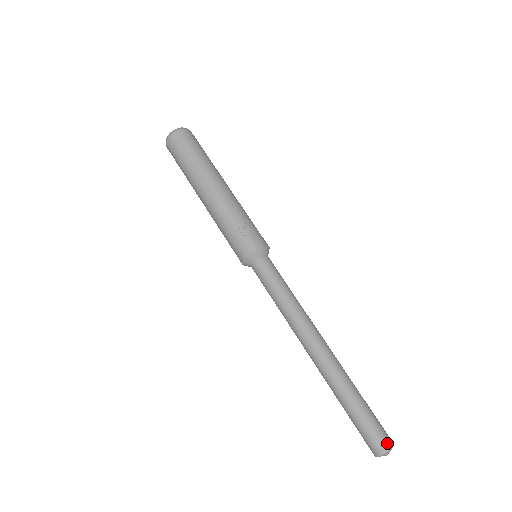
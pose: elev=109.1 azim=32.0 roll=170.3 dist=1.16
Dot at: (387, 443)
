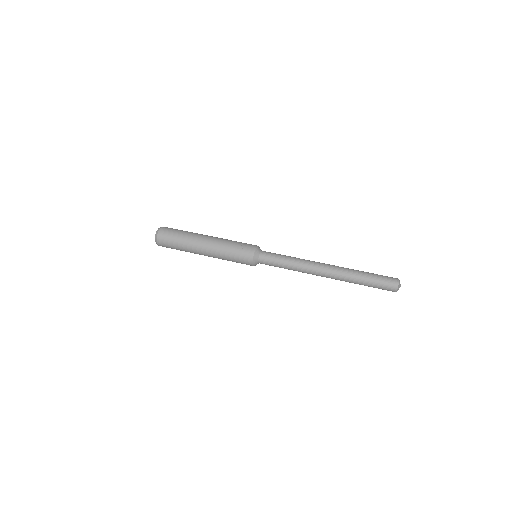
Dot at: (395, 279)
